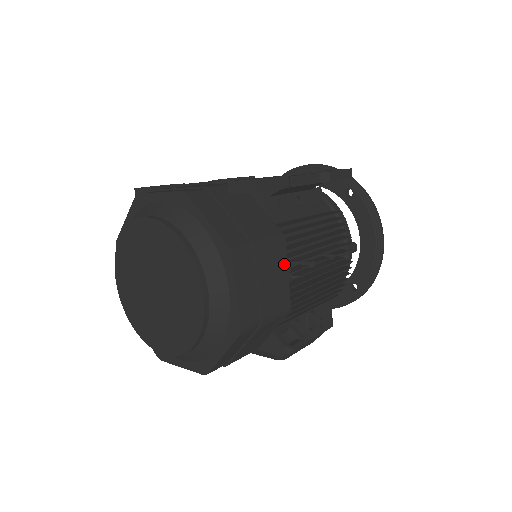
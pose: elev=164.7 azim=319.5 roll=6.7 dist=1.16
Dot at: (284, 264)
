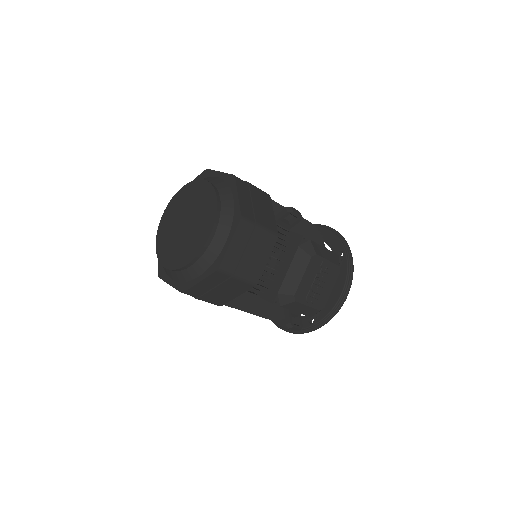
Dot at: occluded
